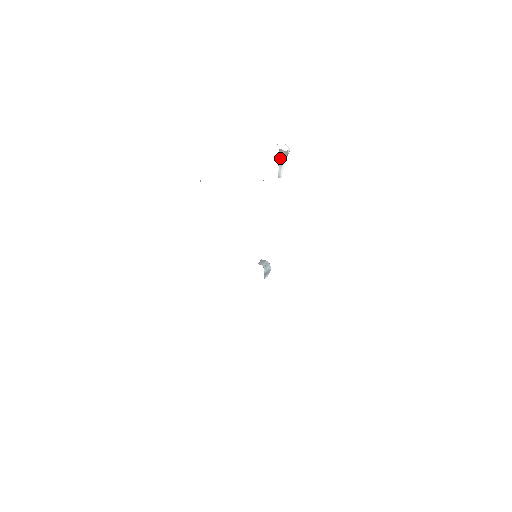
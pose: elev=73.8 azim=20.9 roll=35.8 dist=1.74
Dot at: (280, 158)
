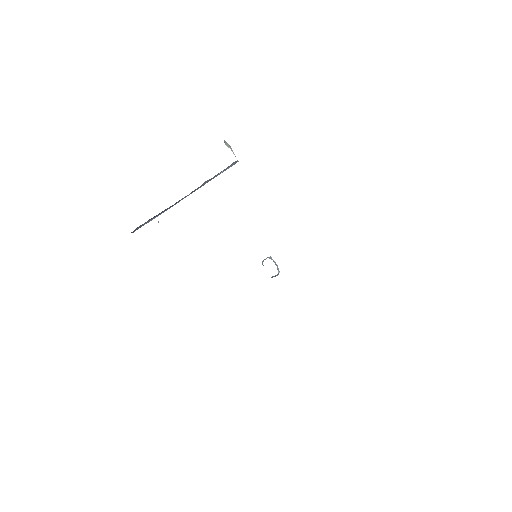
Dot at: occluded
